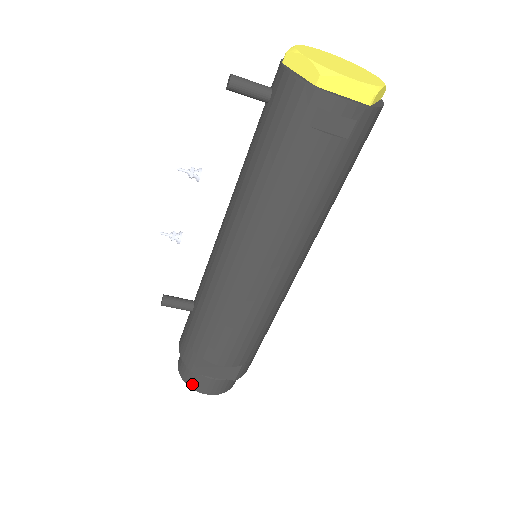
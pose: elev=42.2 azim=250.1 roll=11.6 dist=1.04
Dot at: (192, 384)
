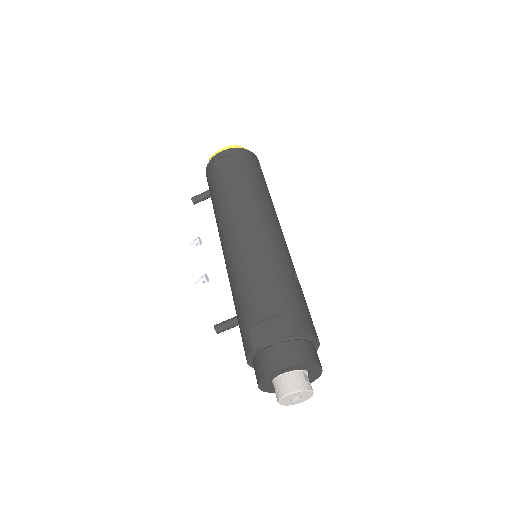
Dot at: (263, 371)
